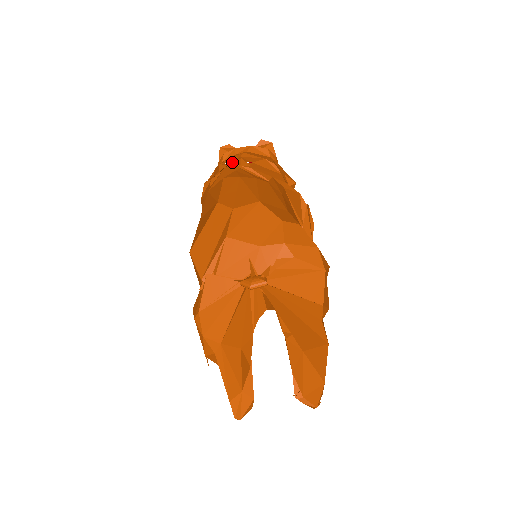
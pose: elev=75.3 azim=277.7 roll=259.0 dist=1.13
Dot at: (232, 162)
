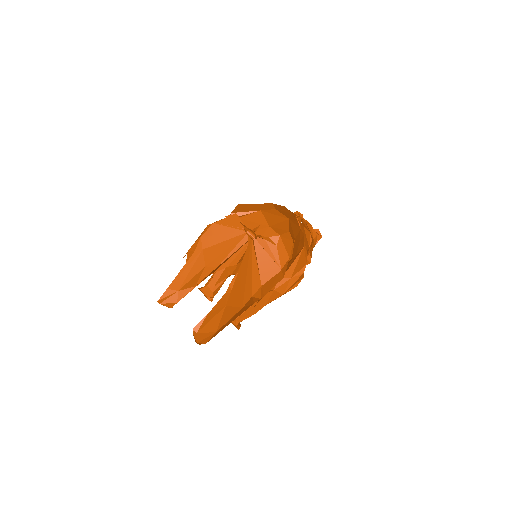
Dot at: (295, 214)
